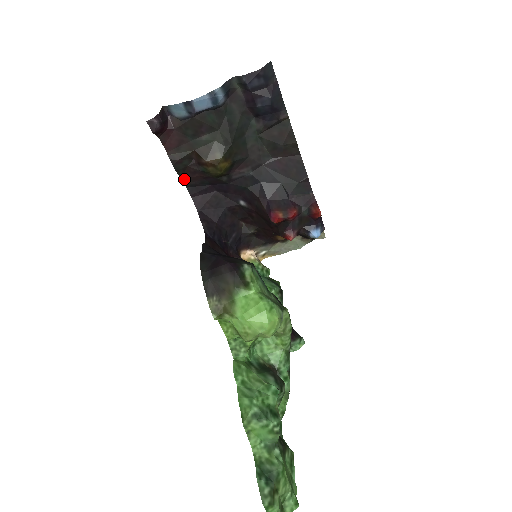
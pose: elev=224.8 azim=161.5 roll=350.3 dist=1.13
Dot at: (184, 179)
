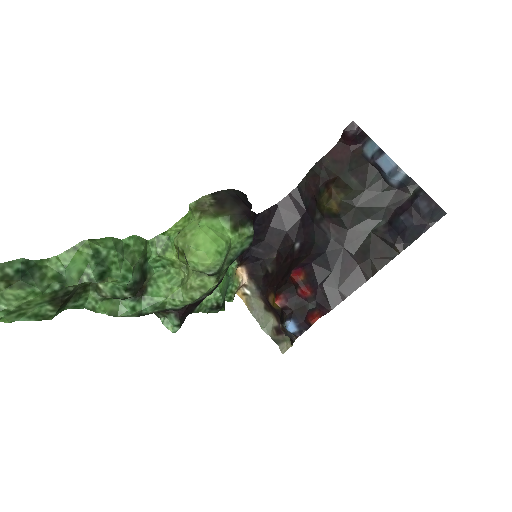
Dot at: (305, 180)
